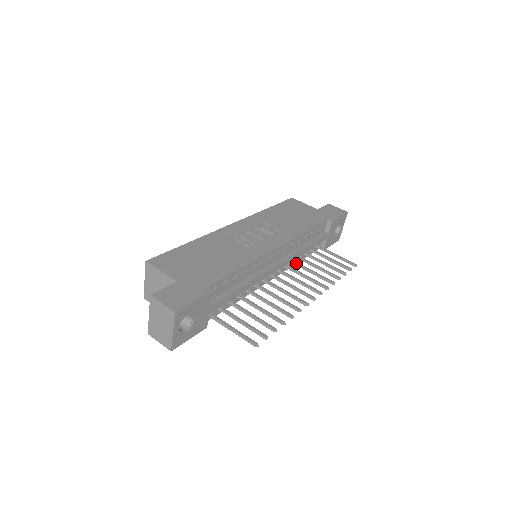
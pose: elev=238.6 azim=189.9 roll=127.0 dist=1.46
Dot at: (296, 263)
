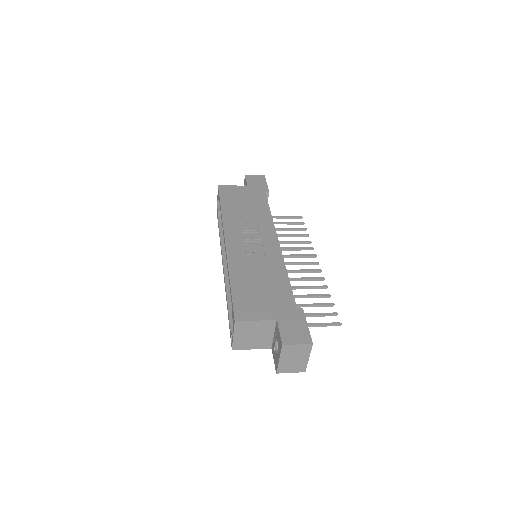
Dot at: occluded
